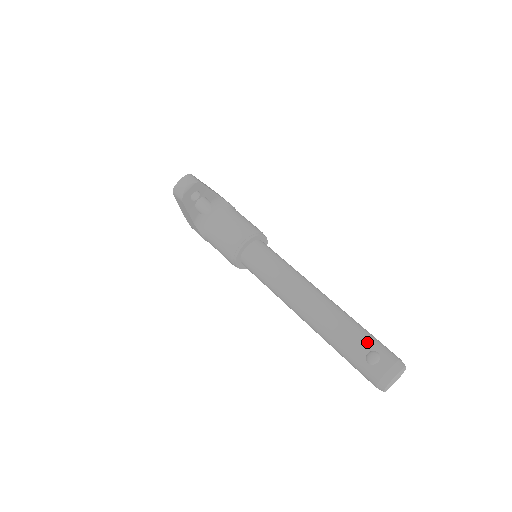
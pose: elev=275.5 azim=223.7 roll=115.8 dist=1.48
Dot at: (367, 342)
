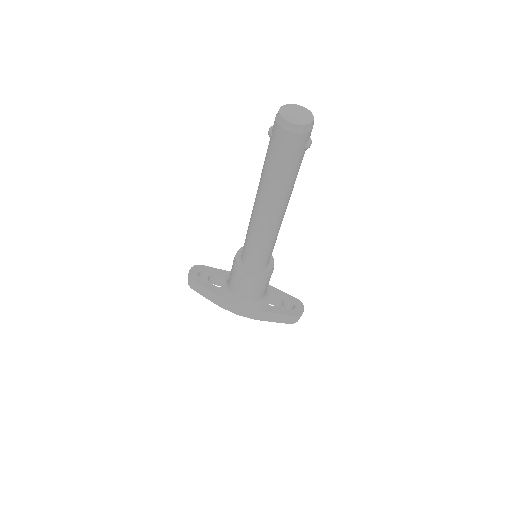
Dot at: occluded
